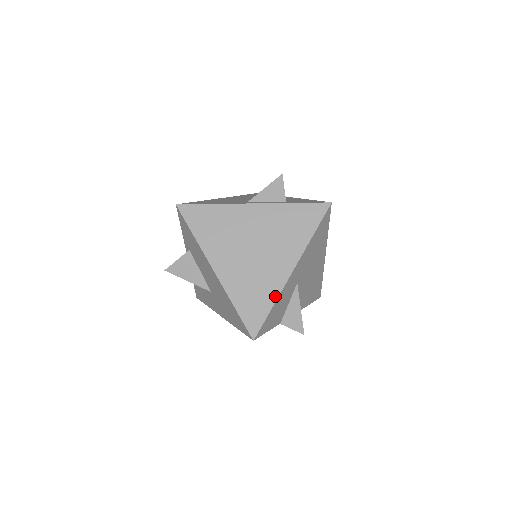
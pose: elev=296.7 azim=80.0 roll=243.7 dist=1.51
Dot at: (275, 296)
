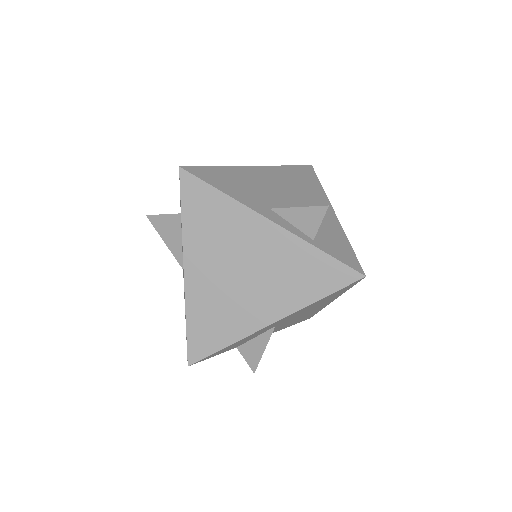
Dot at: (236, 338)
